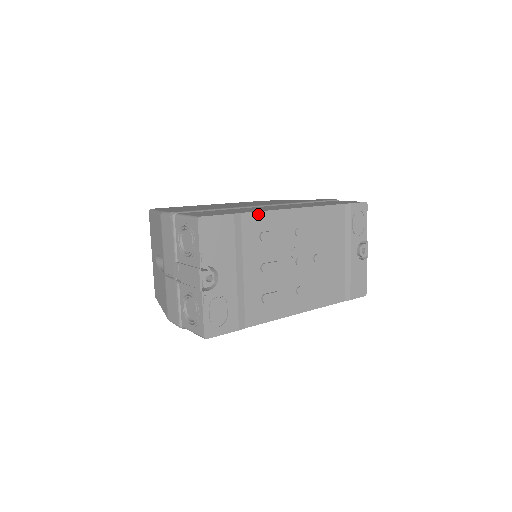
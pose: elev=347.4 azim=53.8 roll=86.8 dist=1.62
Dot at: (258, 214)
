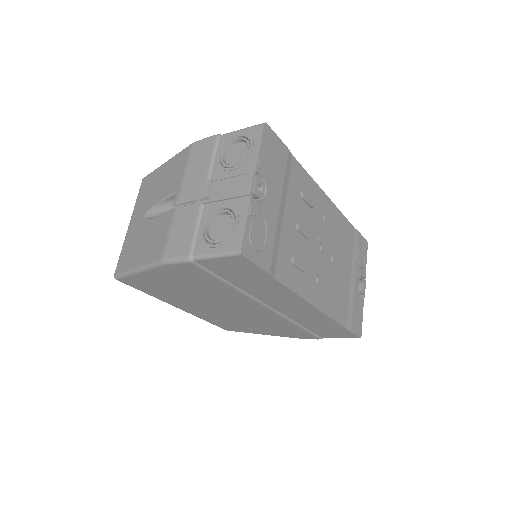
Dot at: (303, 170)
